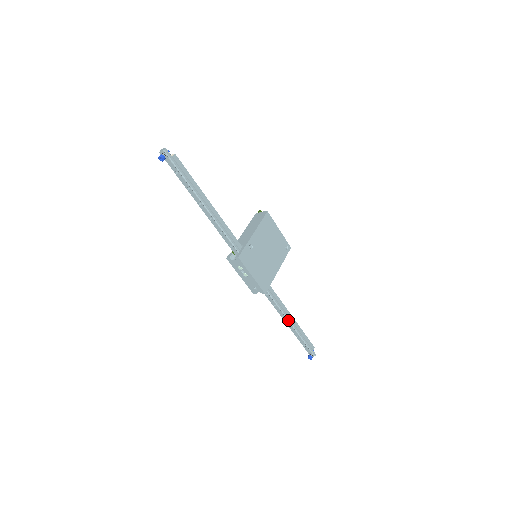
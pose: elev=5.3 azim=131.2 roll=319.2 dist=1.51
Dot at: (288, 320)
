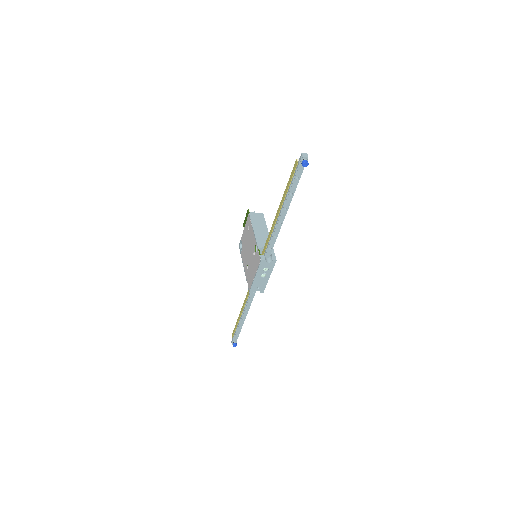
Dot at: (246, 314)
